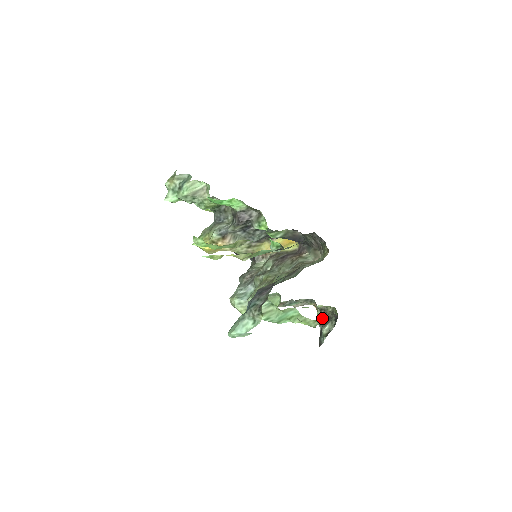
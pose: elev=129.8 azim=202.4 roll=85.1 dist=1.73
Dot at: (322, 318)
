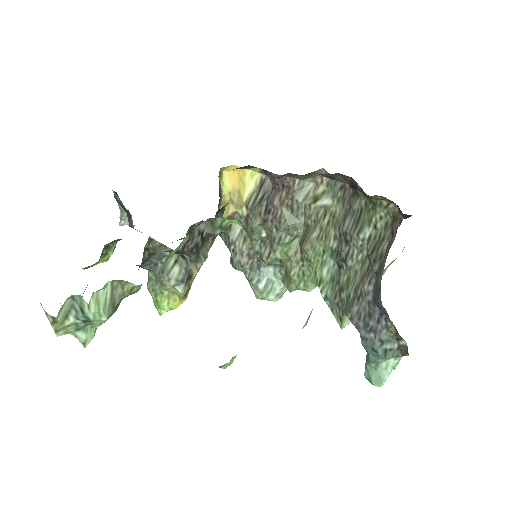
Dot at: occluded
